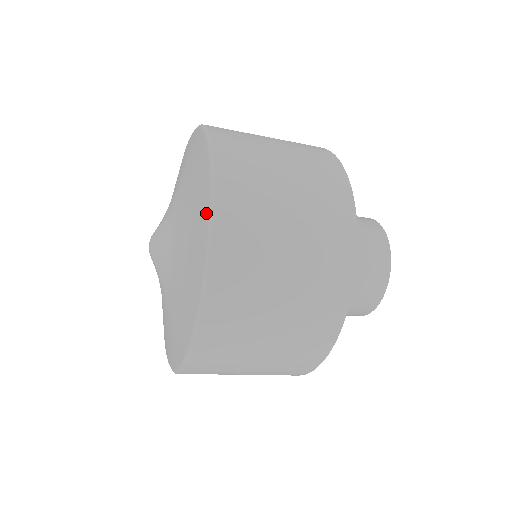
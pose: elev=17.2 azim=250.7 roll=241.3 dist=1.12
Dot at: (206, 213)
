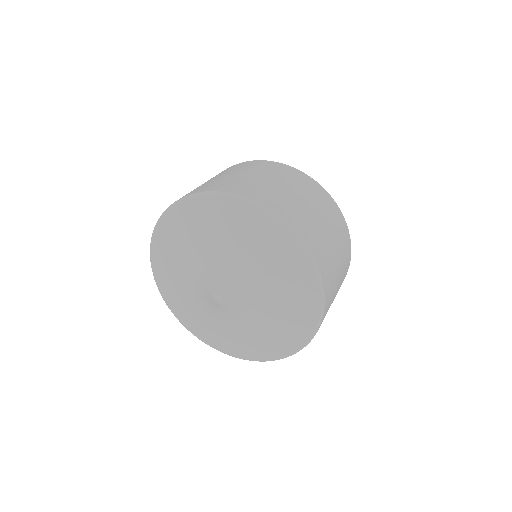
Dot at: (314, 320)
